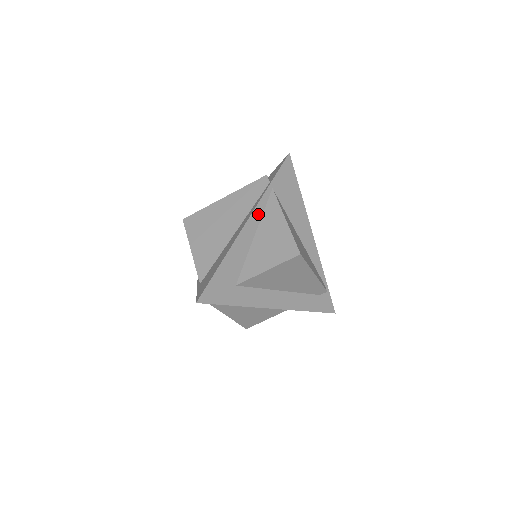
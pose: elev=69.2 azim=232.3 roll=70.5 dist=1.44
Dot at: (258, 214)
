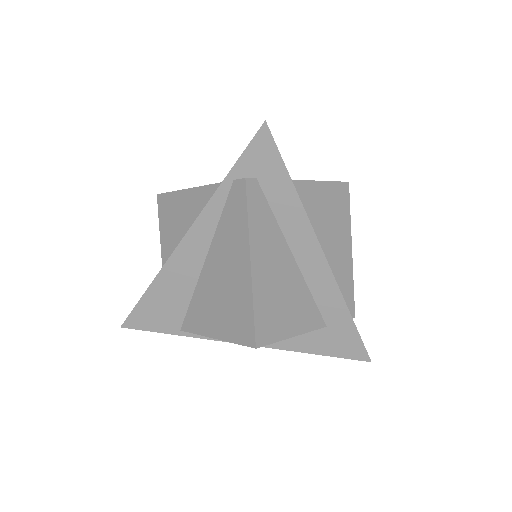
Dot at: occluded
